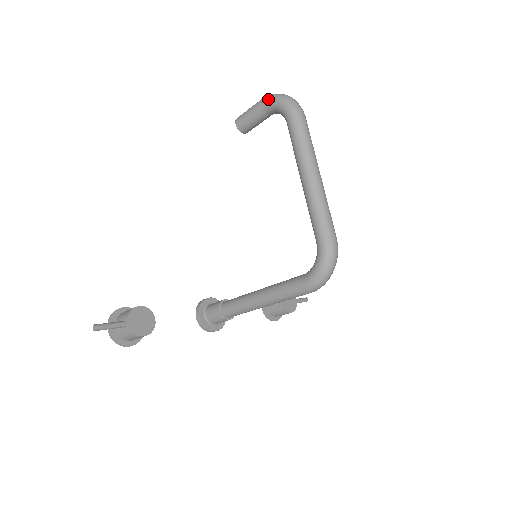
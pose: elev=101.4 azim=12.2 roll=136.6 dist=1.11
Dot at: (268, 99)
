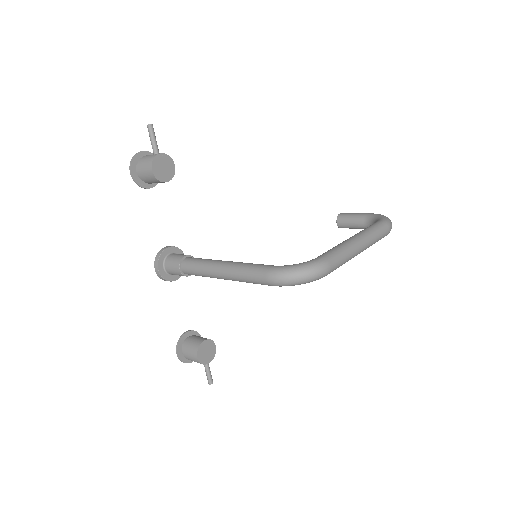
Dot at: occluded
